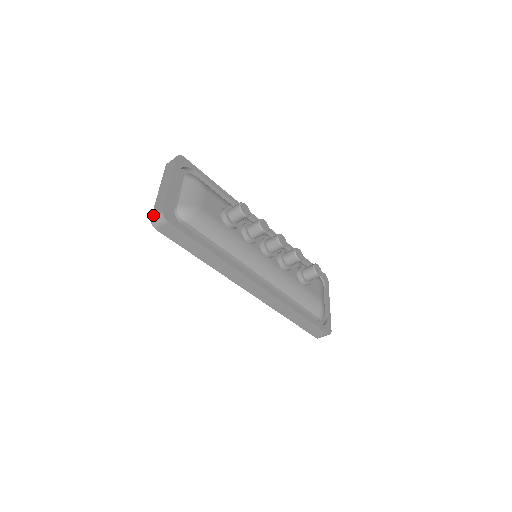
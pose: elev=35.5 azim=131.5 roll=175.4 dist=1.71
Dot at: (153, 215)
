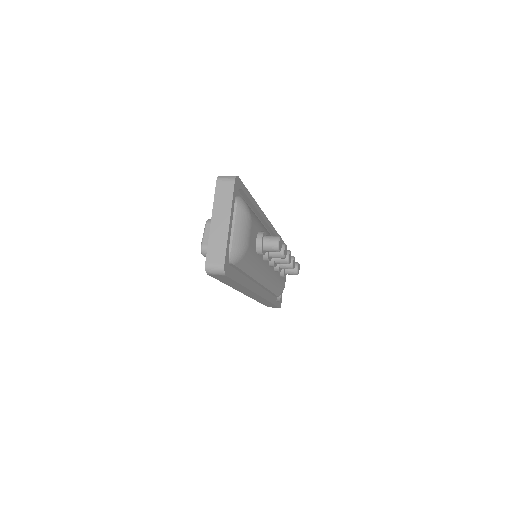
Dot at: (209, 261)
